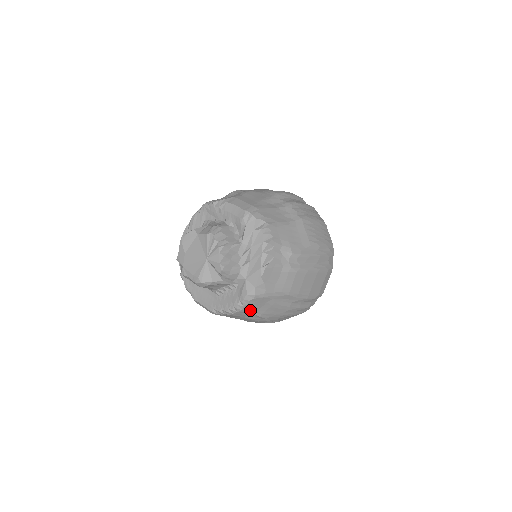
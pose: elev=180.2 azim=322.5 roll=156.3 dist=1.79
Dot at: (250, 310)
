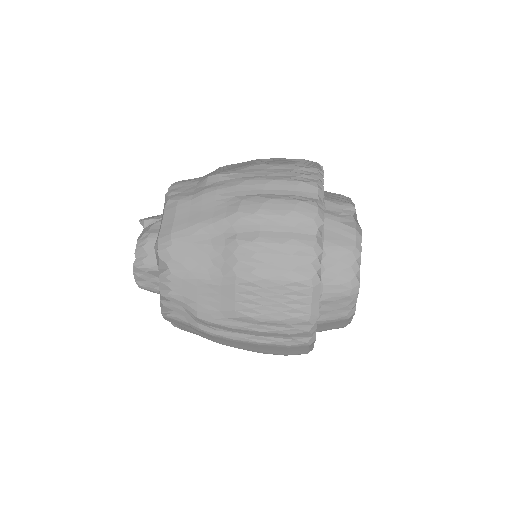
Dot at: occluded
